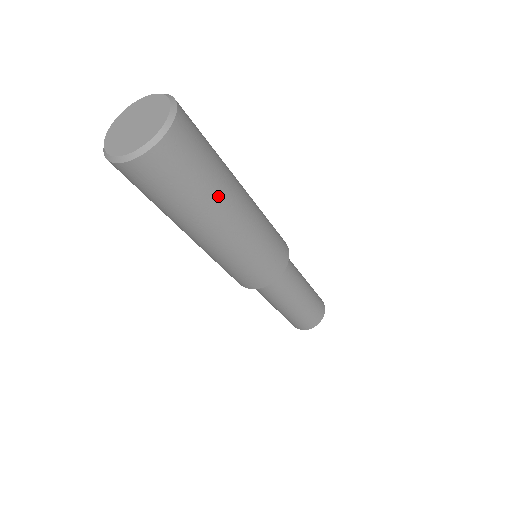
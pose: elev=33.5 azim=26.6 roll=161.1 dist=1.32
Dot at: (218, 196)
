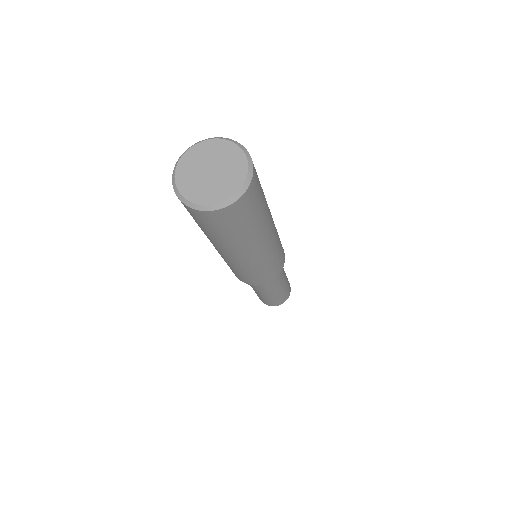
Dot at: (267, 210)
